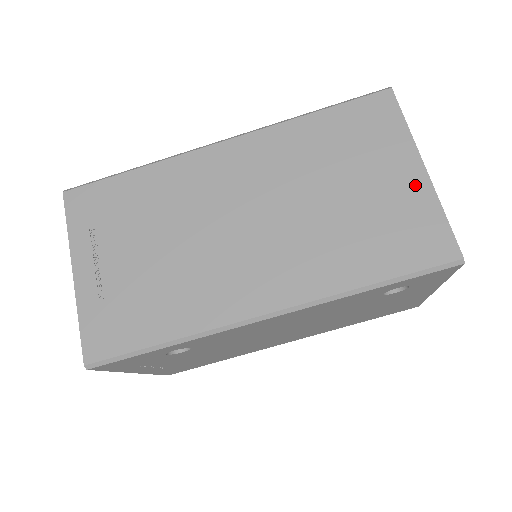
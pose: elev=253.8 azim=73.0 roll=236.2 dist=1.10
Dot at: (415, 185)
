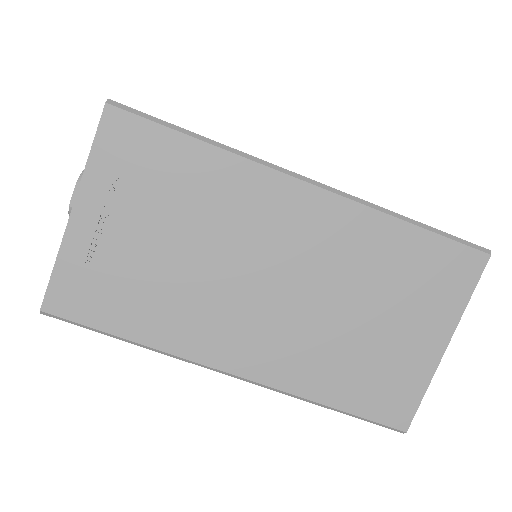
Dot at: (427, 355)
